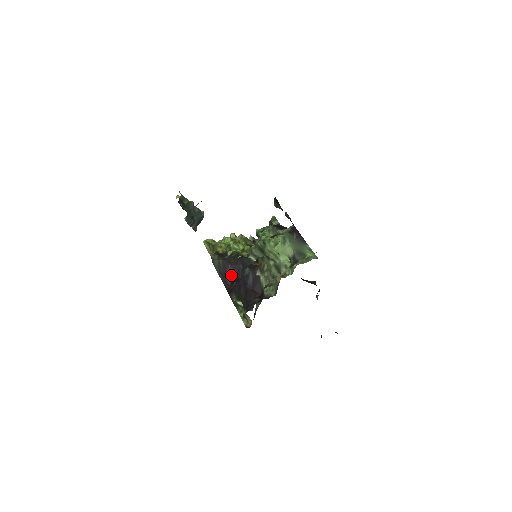
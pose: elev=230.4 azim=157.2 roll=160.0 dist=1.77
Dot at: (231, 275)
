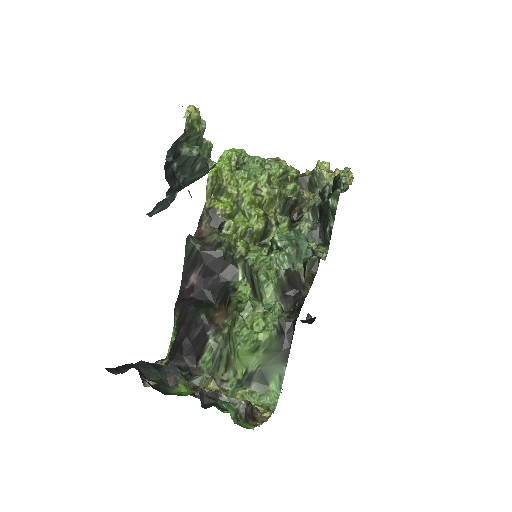
Dot at: (197, 277)
